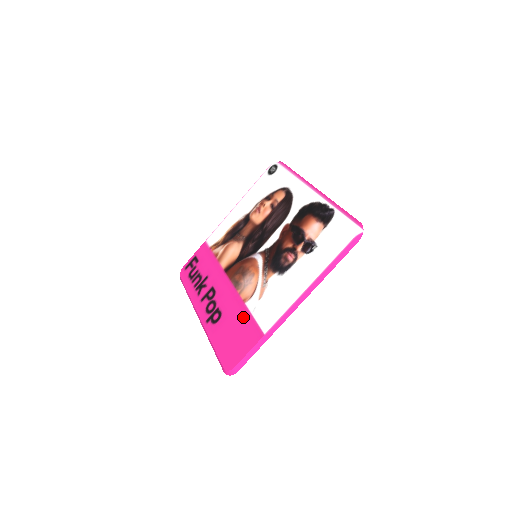
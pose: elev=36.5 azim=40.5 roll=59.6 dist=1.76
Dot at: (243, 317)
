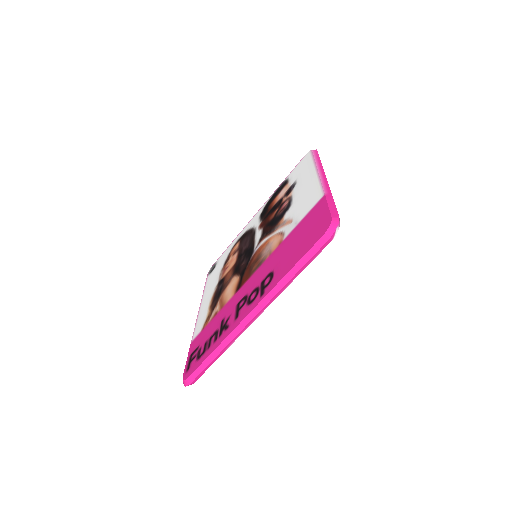
Dot at: (293, 234)
